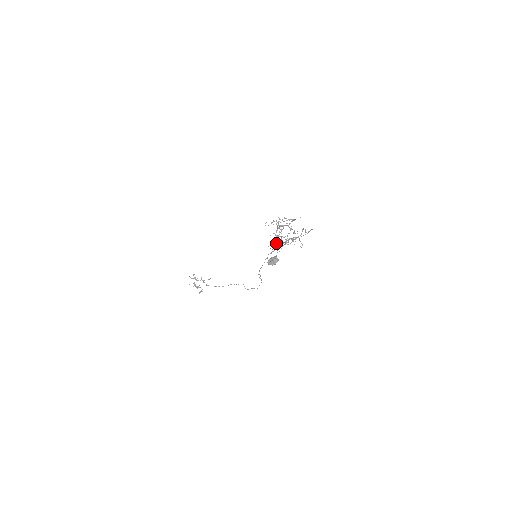
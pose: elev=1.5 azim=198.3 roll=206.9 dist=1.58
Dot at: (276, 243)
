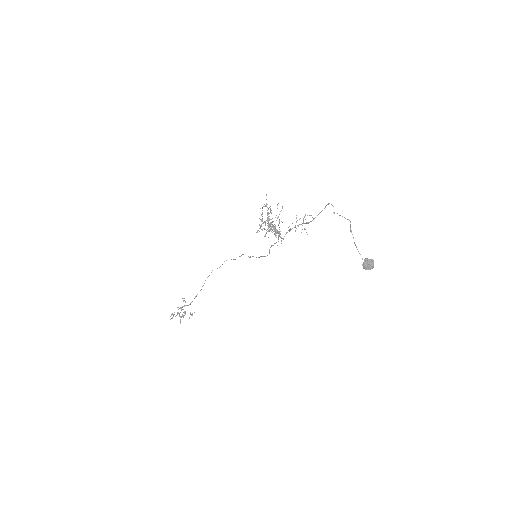
Dot at: occluded
